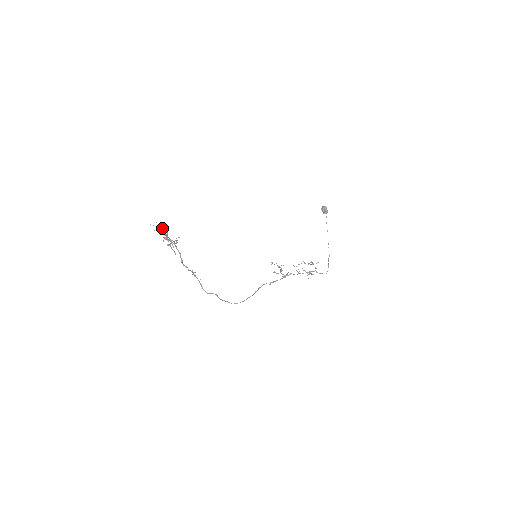
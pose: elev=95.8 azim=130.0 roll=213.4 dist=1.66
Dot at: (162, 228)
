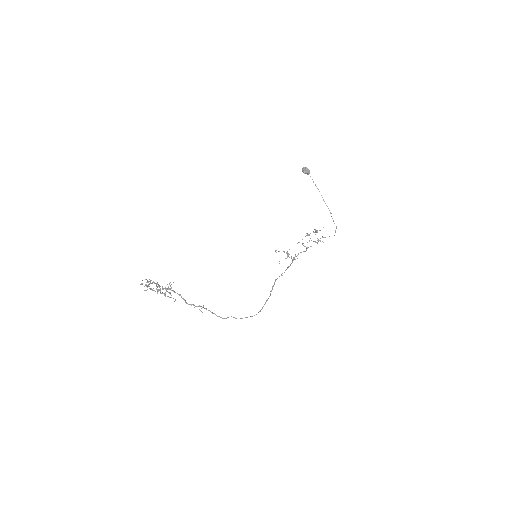
Dot at: occluded
